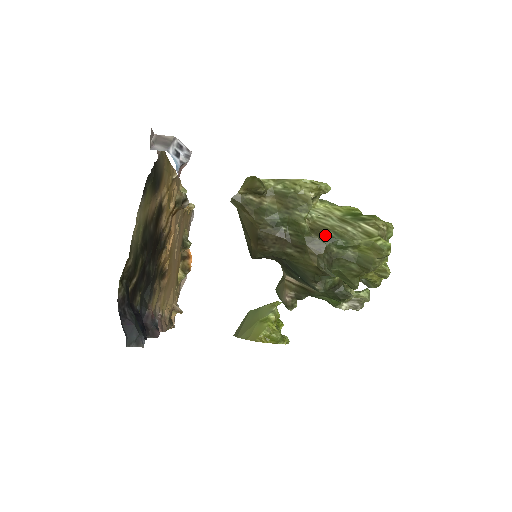
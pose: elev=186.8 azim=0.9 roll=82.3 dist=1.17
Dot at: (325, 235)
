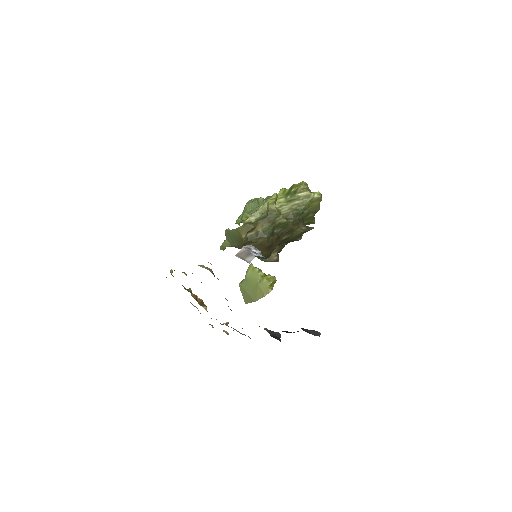
Dot at: (293, 215)
